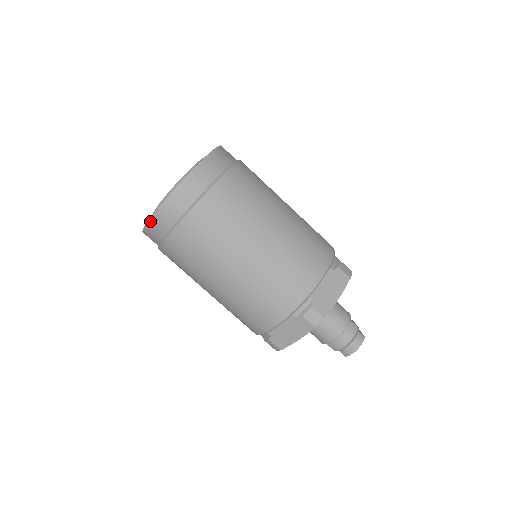
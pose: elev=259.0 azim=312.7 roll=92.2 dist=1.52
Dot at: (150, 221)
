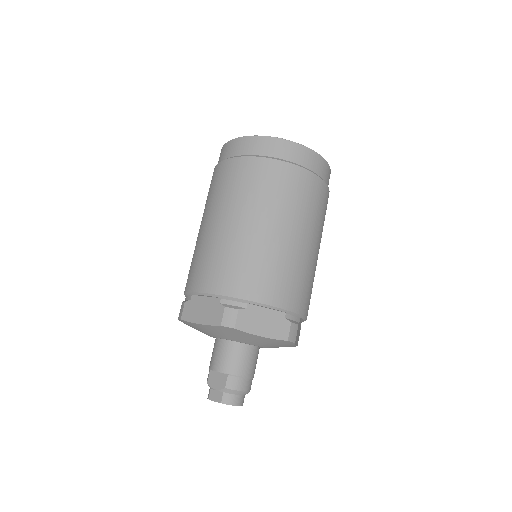
Dot at: (291, 142)
